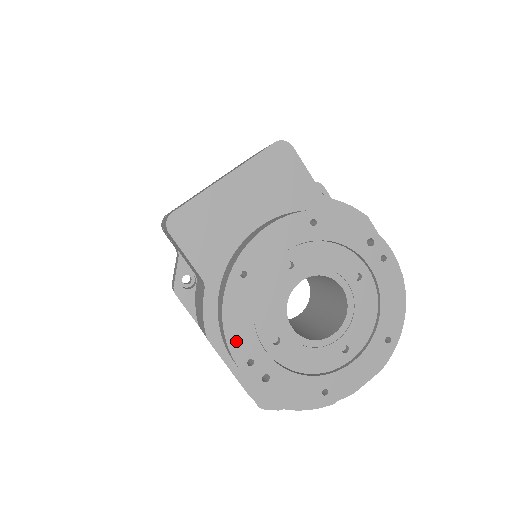
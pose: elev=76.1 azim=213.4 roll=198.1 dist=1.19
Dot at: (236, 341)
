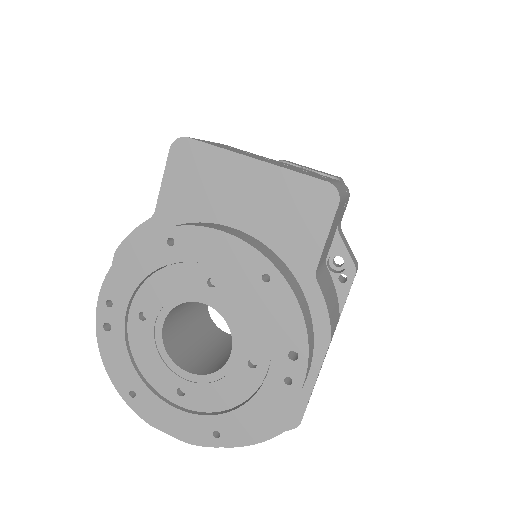
Dot at: (116, 277)
